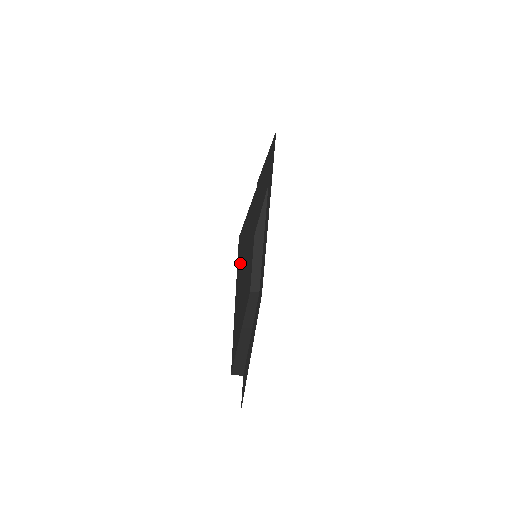
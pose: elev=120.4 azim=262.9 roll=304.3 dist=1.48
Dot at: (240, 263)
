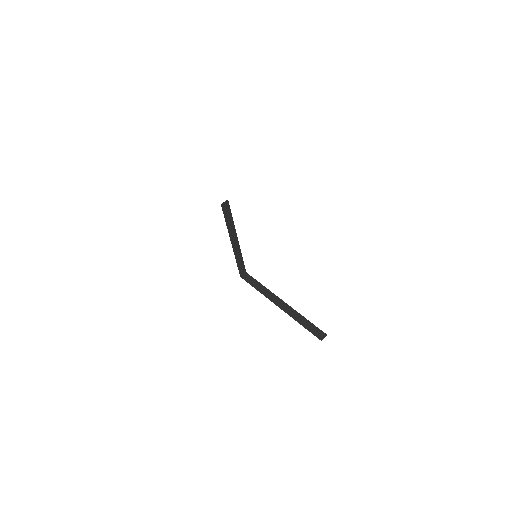
Dot at: occluded
